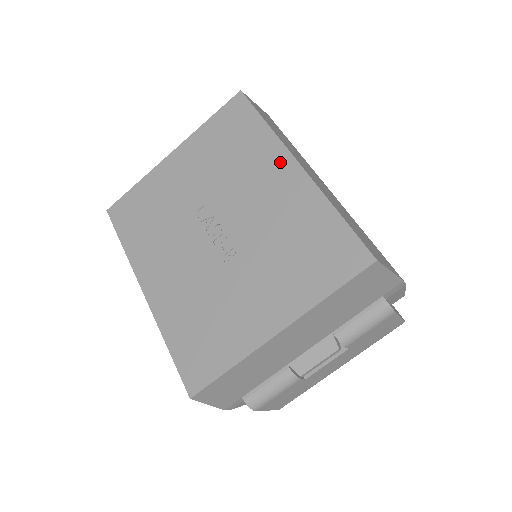
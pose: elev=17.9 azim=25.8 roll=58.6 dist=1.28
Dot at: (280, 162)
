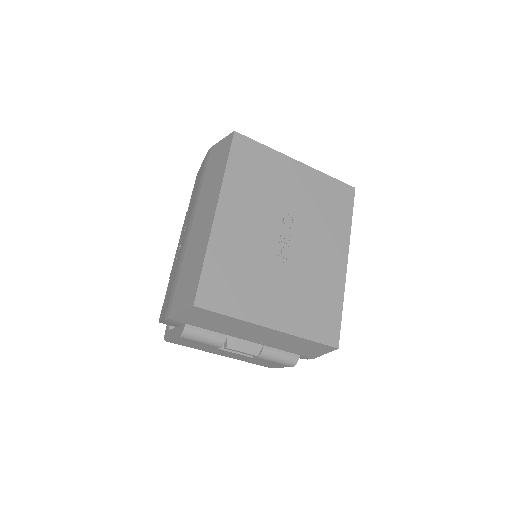
Dot at: (341, 249)
